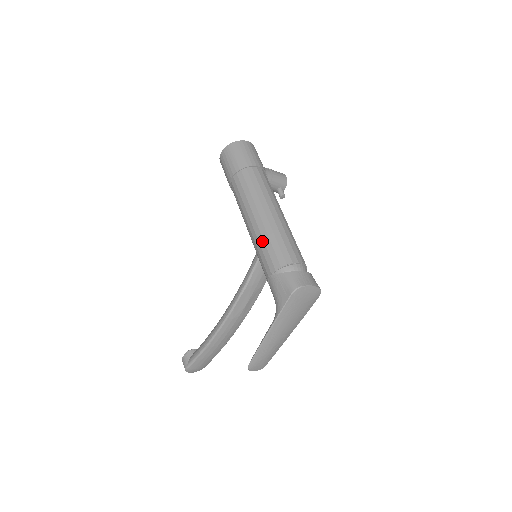
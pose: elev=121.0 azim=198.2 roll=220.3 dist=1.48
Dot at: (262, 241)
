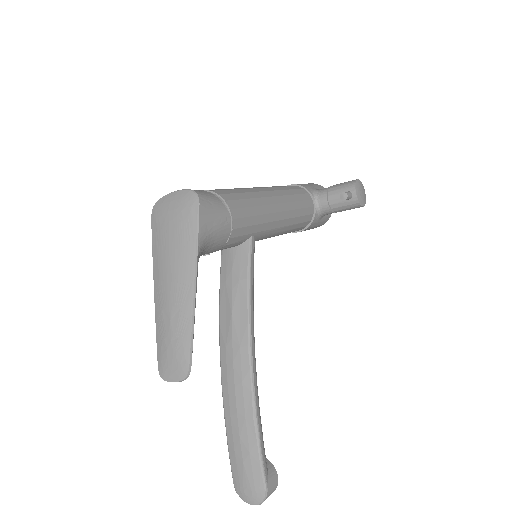
Dot at: occluded
